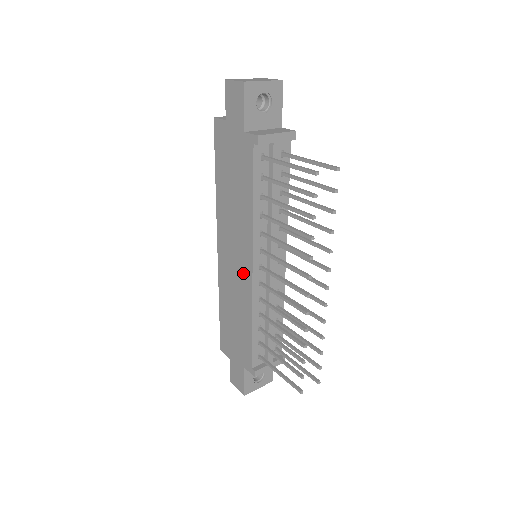
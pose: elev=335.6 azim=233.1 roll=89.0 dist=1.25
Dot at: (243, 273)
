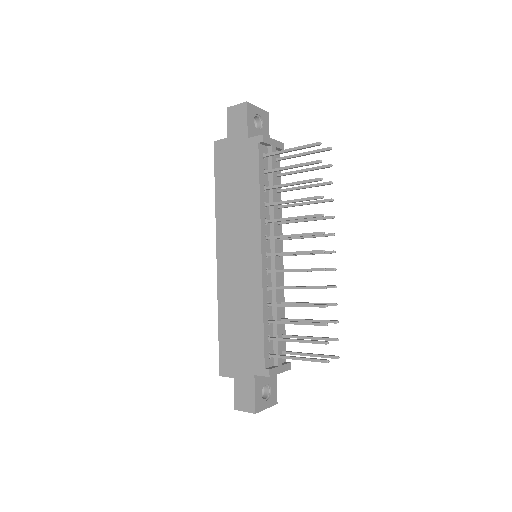
Dot at: (250, 265)
